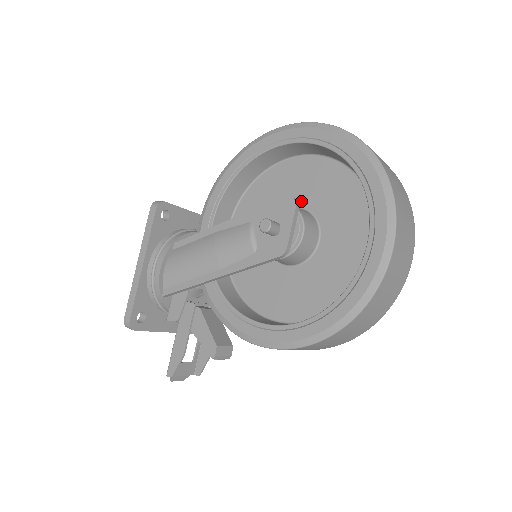
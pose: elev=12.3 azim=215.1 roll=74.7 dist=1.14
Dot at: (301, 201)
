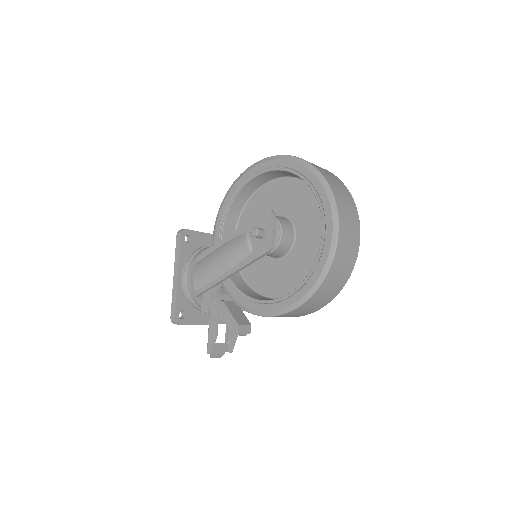
Dot at: (280, 211)
